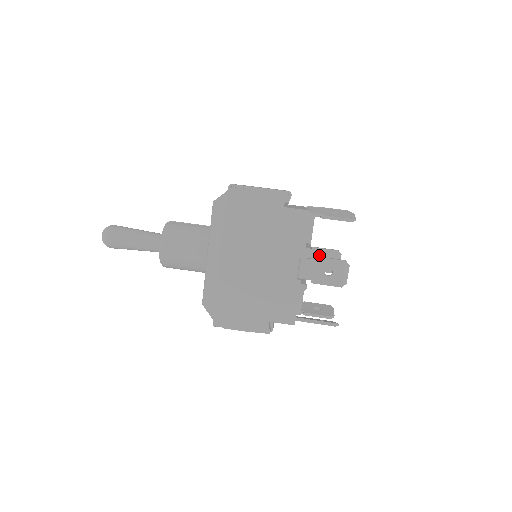
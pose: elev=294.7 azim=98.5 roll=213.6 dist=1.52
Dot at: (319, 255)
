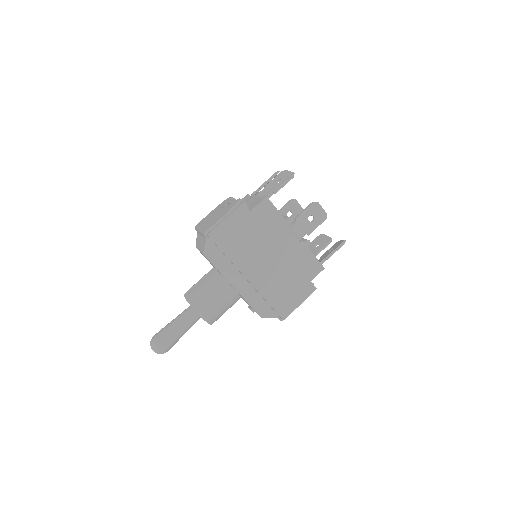
Dot at: (284, 214)
